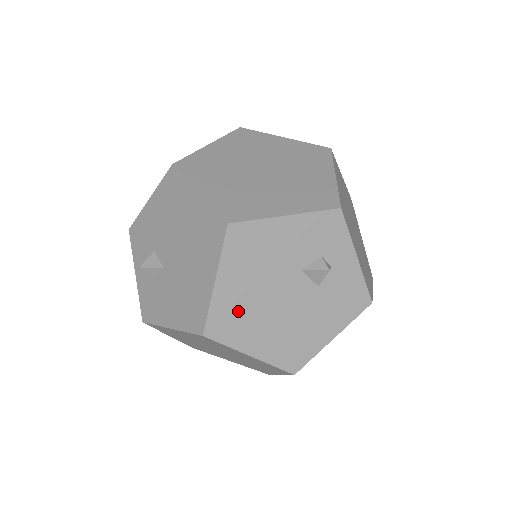
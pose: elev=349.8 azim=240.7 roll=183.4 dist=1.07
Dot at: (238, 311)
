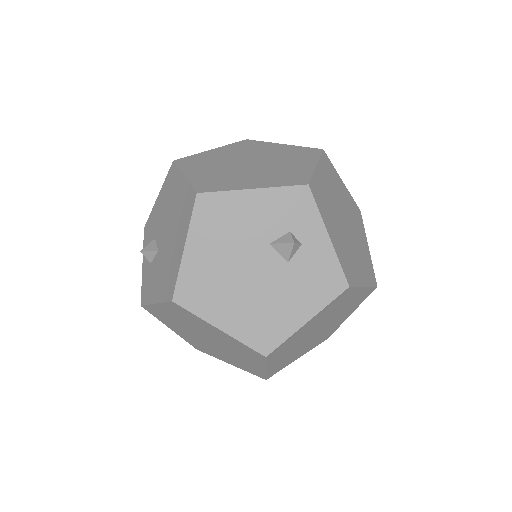
Dot at: (206, 280)
